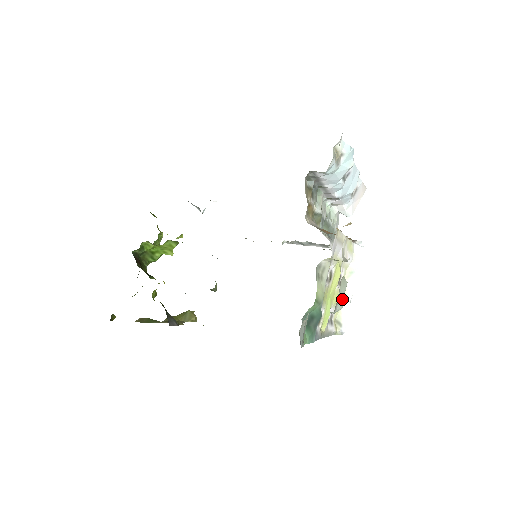
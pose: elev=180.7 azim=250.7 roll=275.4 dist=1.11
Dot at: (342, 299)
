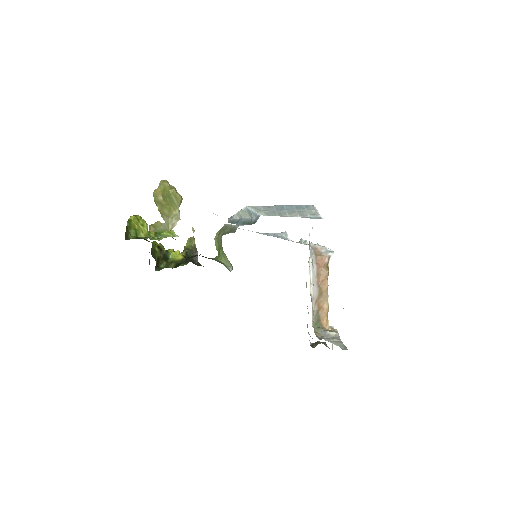
Dot at: occluded
